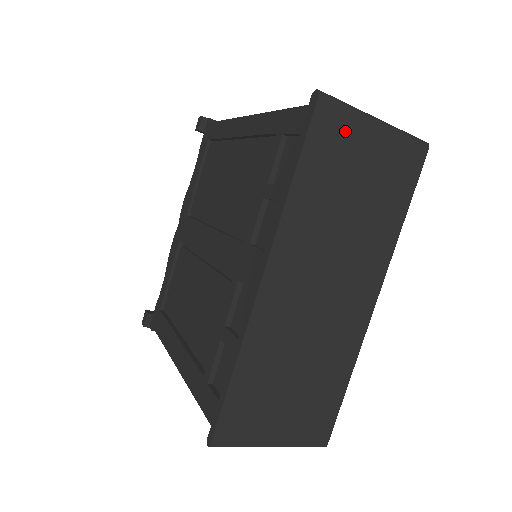
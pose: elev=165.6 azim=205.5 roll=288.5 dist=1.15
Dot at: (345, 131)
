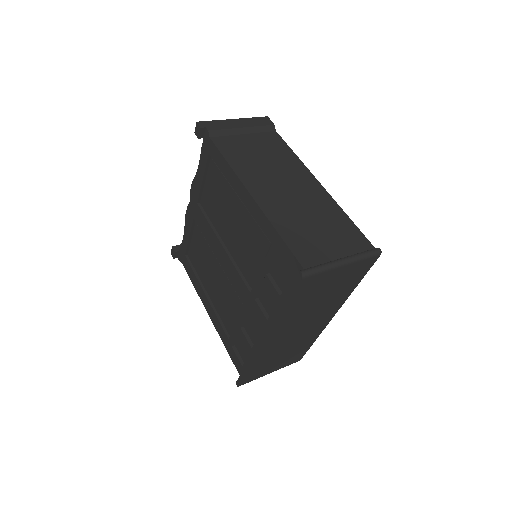
Dot at: (320, 280)
